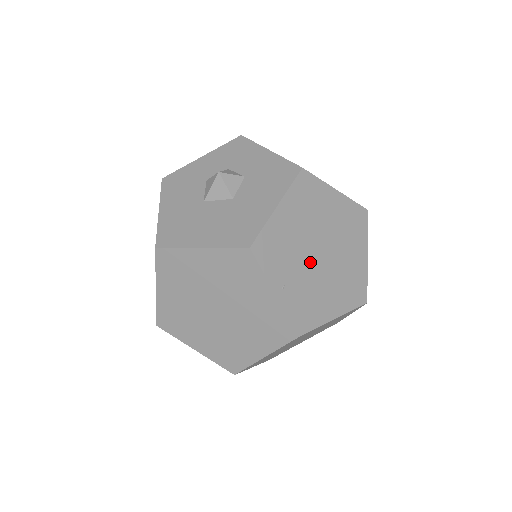
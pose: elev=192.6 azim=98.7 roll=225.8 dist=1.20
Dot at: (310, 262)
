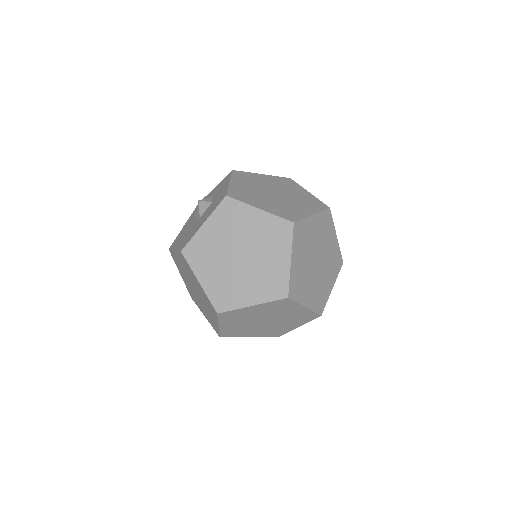
Dot at: (230, 262)
